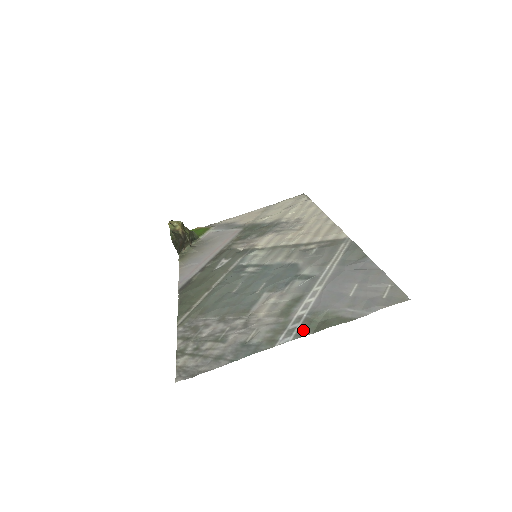
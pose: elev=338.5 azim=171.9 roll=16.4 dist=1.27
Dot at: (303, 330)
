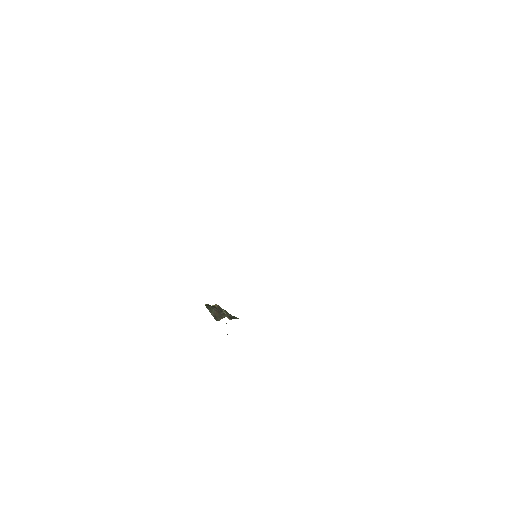
Dot at: occluded
